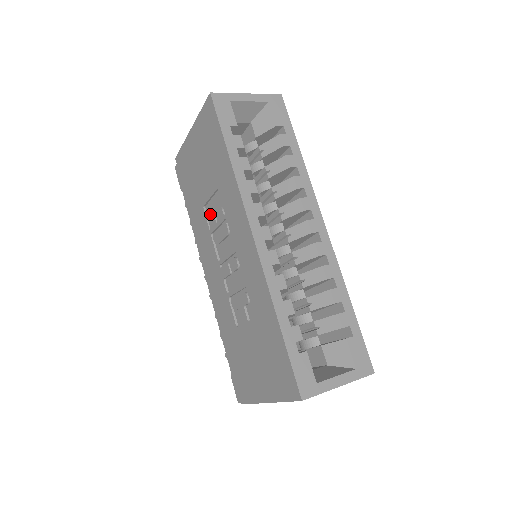
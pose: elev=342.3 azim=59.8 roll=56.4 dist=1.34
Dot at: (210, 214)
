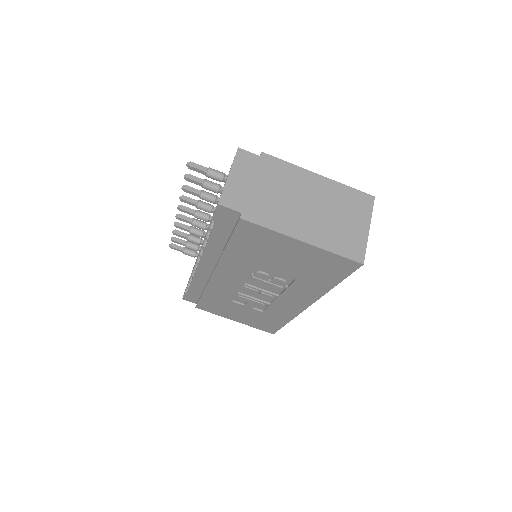
Dot at: (262, 270)
